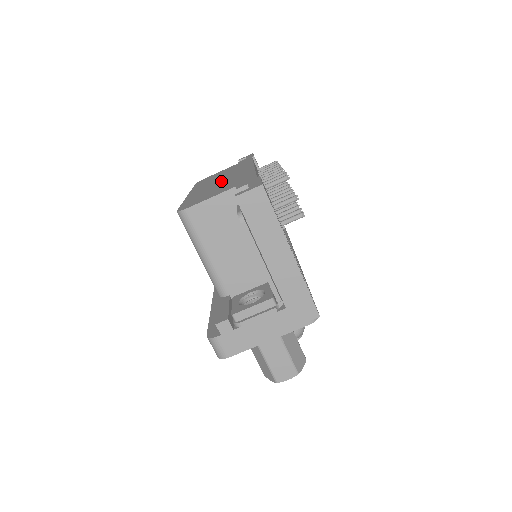
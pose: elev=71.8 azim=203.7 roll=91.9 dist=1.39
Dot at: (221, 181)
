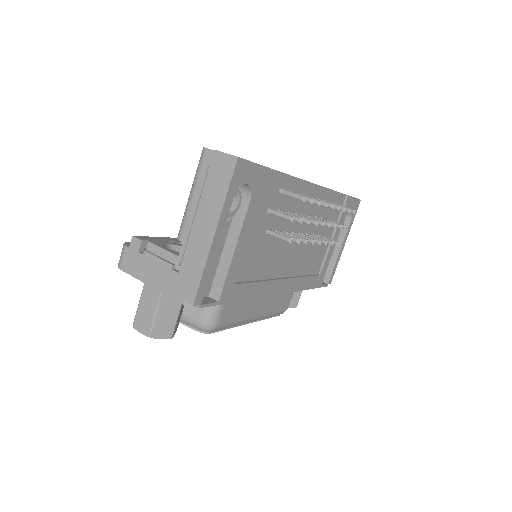
Dot at: occluded
